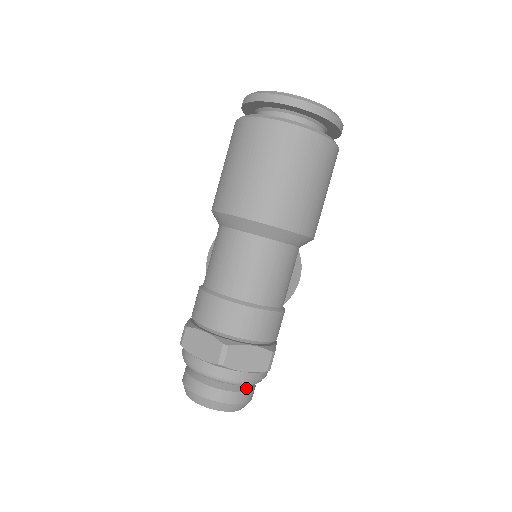
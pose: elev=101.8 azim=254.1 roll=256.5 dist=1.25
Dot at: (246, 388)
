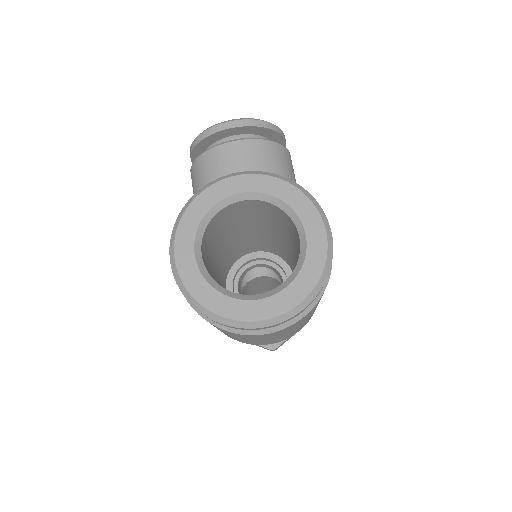
Dot at: occluded
